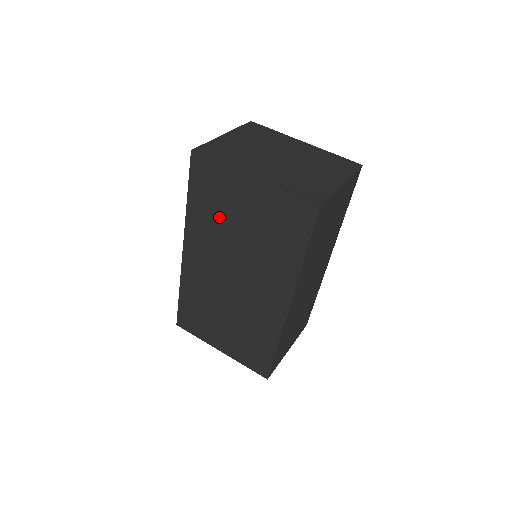
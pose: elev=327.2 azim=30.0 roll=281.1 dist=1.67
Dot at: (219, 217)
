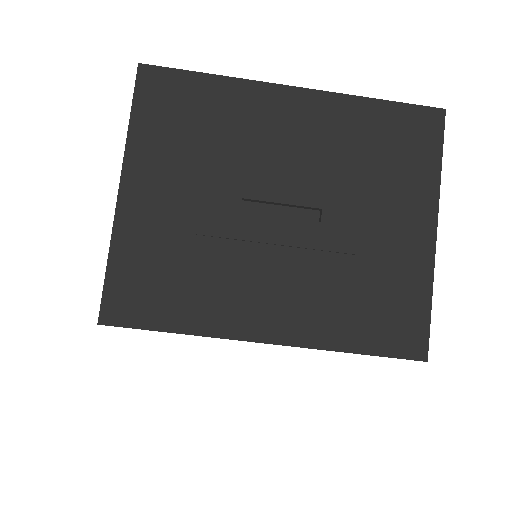
Dot at: occluded
